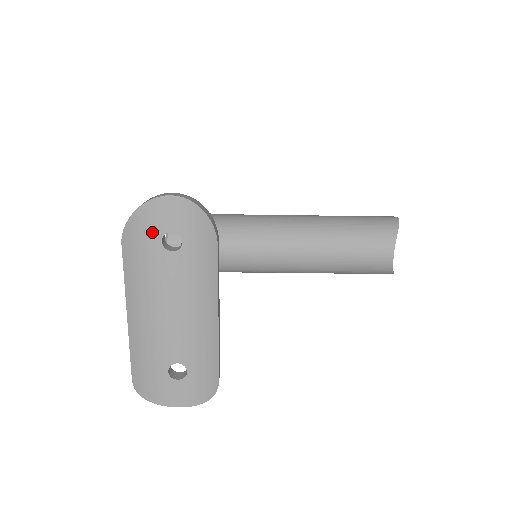
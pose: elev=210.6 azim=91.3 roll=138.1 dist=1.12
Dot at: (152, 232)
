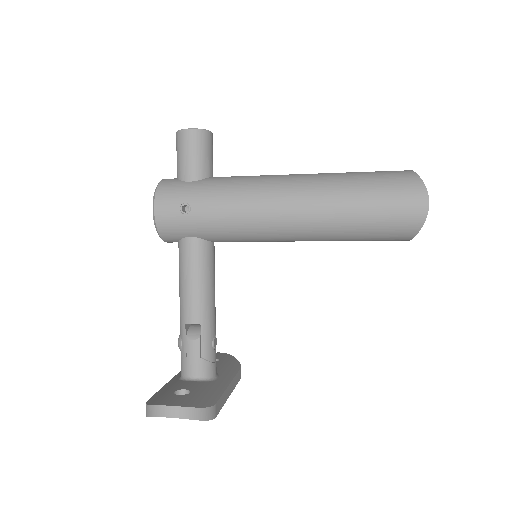
Dot at: occluded
